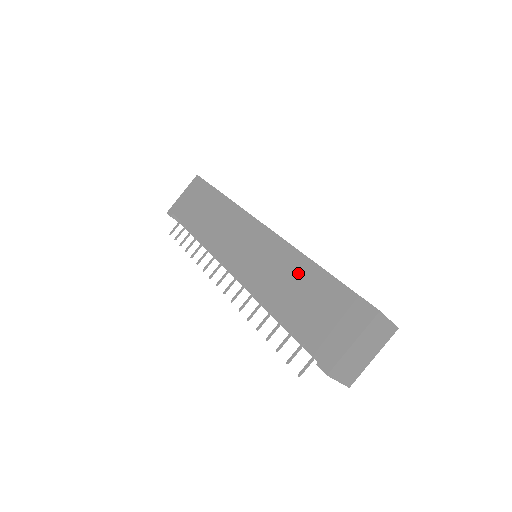
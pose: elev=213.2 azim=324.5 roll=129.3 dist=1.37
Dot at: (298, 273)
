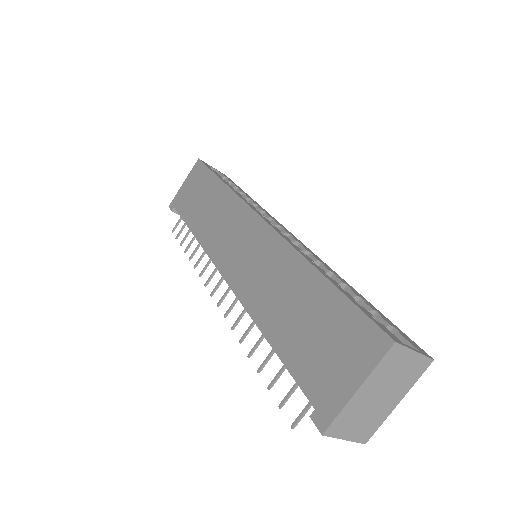
Dot at: (294, 281)
